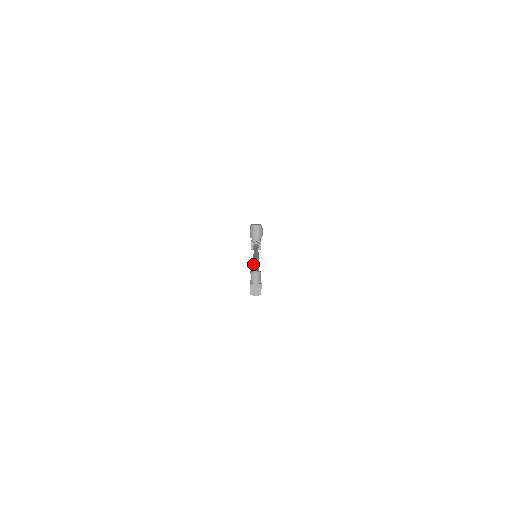
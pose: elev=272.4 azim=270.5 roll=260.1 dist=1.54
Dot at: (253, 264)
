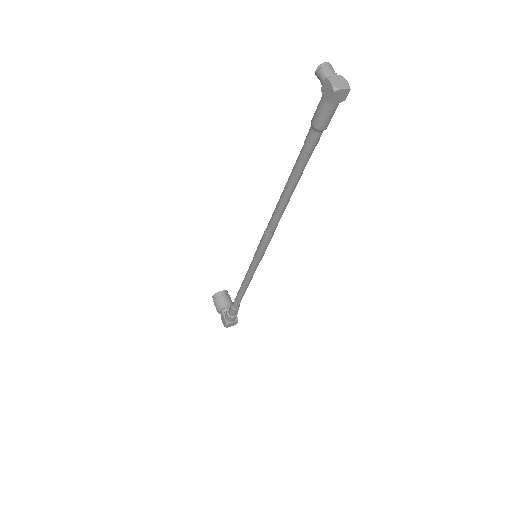
Dot at: occluded
